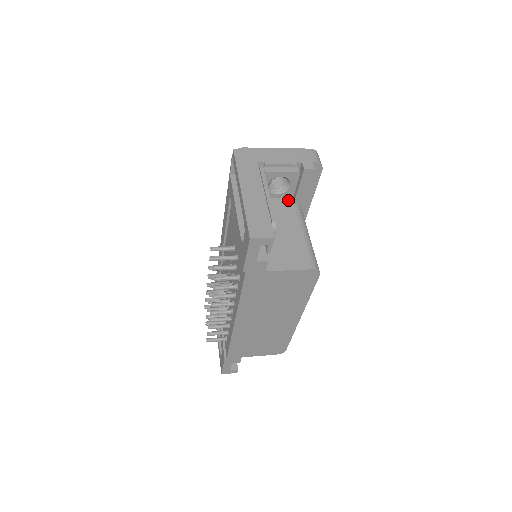
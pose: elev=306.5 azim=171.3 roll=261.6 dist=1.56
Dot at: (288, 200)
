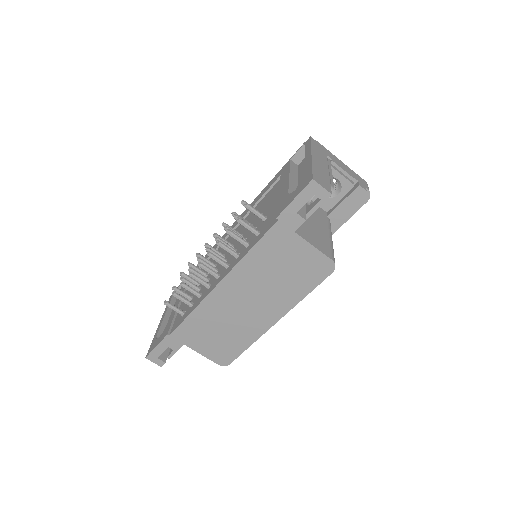
Dot at: (324, 211)
